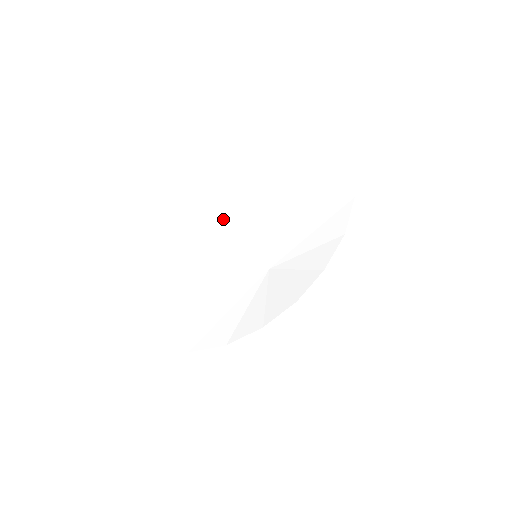
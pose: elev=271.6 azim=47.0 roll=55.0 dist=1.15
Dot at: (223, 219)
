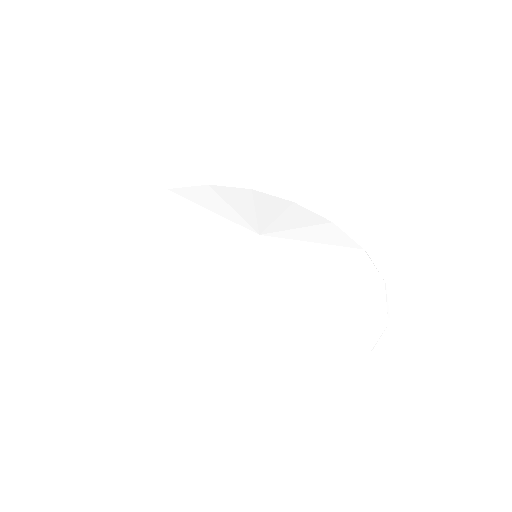
Dot at: (171, 234)
